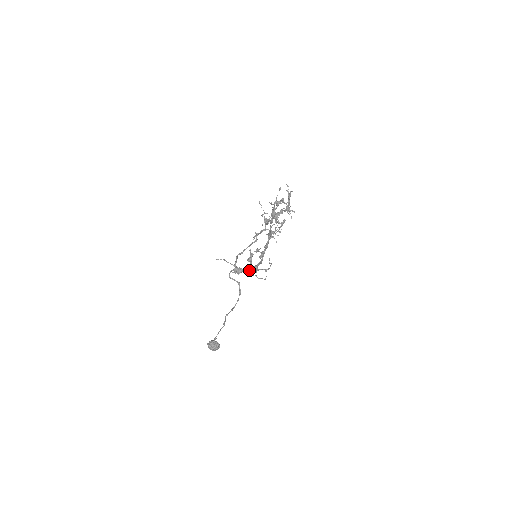
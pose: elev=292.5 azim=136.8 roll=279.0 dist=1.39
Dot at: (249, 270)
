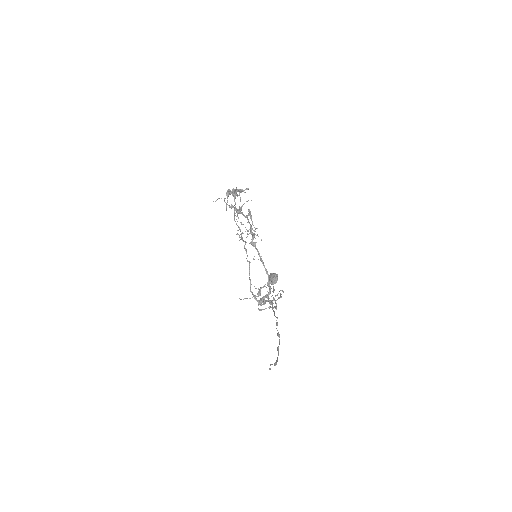
Dot at: (269, 303)
